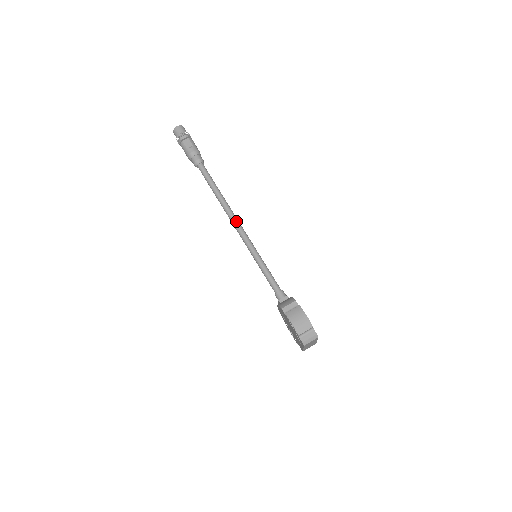
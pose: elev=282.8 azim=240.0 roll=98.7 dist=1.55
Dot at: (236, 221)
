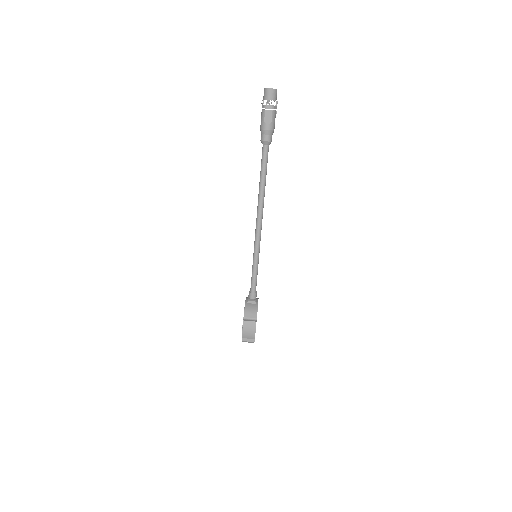
Dot at: (260, 220)
